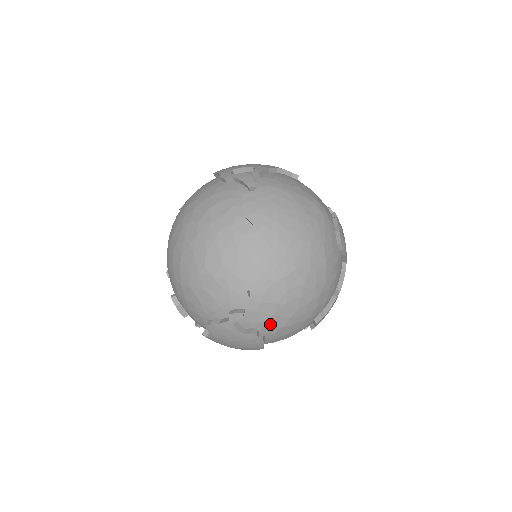
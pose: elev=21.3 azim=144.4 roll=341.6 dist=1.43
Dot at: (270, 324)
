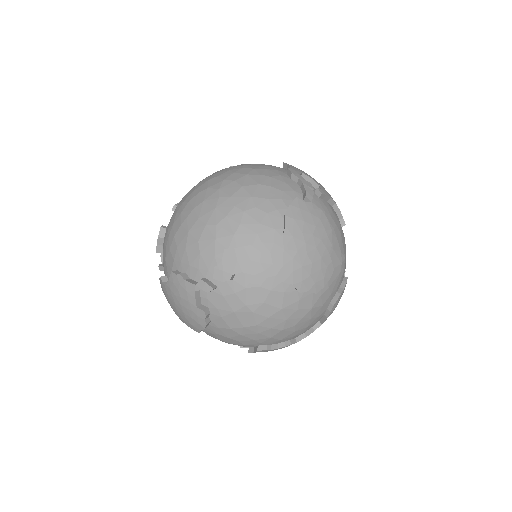
Dot at: (224, 317)
